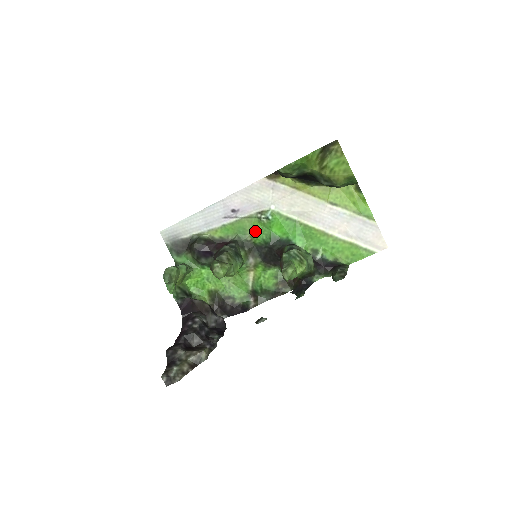
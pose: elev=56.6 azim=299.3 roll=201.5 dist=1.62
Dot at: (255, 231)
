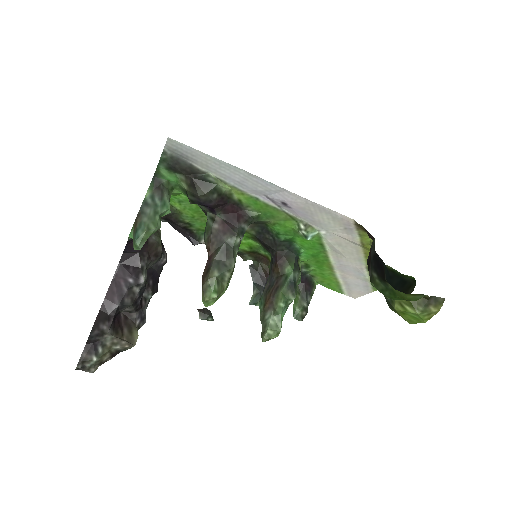
Dot at: (281, 225)
